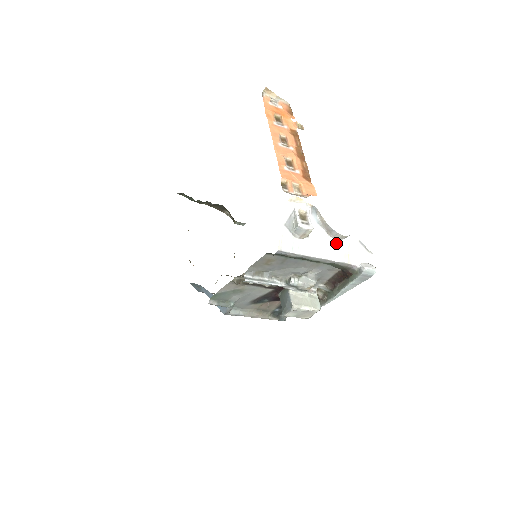
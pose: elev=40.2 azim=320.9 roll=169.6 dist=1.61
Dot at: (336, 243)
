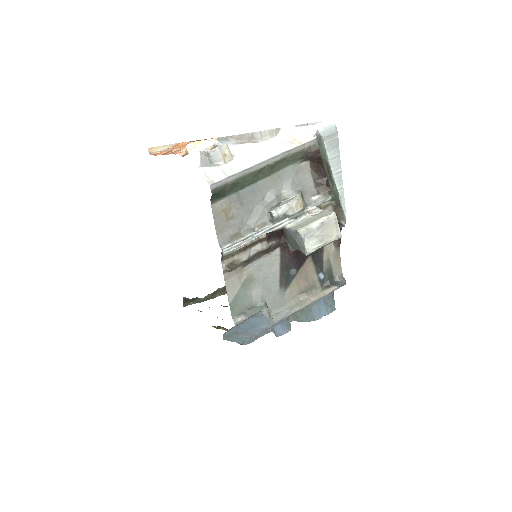
Dot at: (271, 142)
